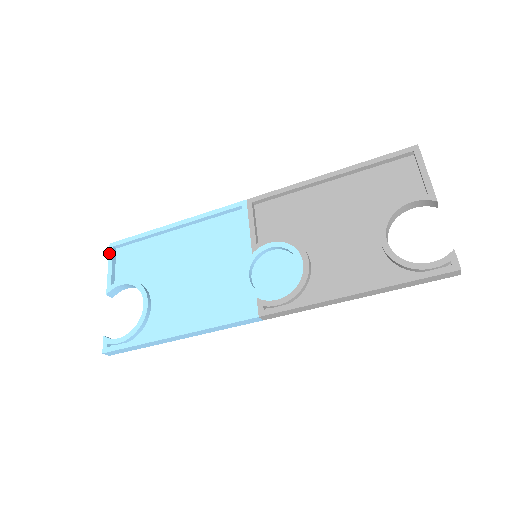
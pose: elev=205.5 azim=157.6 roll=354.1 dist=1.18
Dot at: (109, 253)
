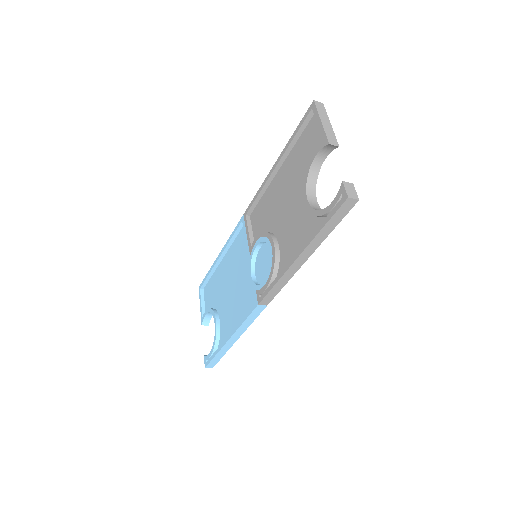
Dot at: (199, 294)
